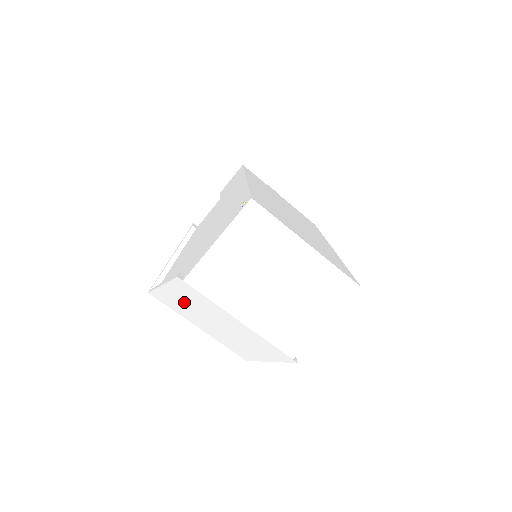
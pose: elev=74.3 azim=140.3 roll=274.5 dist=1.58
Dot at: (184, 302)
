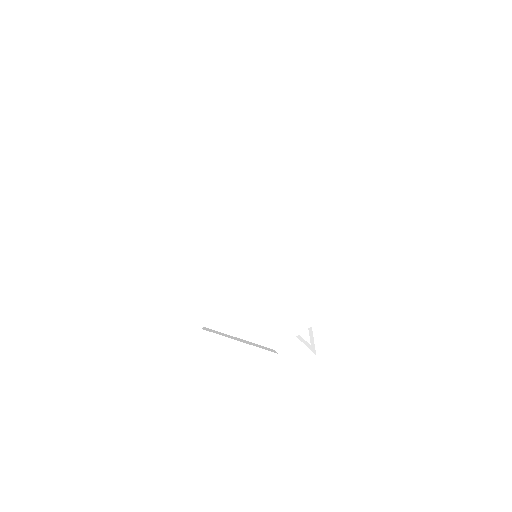
Dot at: (163, 219)
